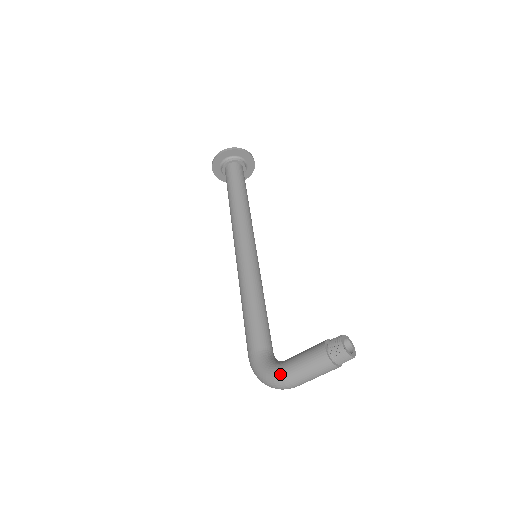
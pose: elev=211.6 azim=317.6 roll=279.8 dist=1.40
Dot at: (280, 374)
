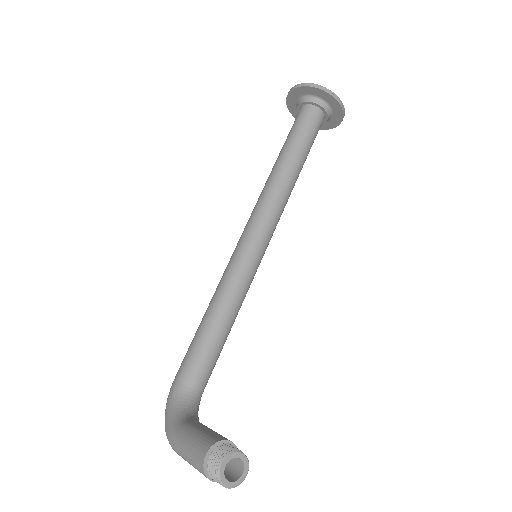
Dot at: (171, 434)
